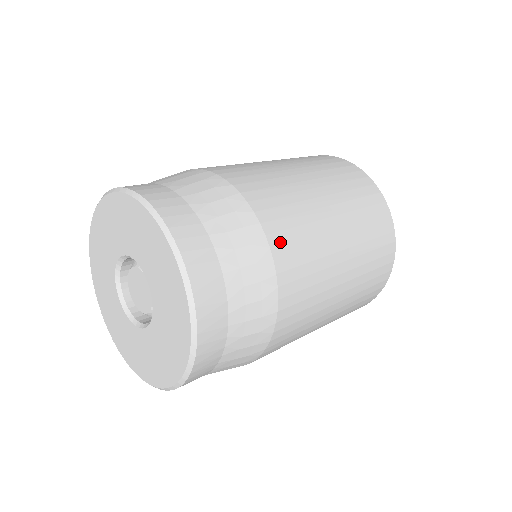
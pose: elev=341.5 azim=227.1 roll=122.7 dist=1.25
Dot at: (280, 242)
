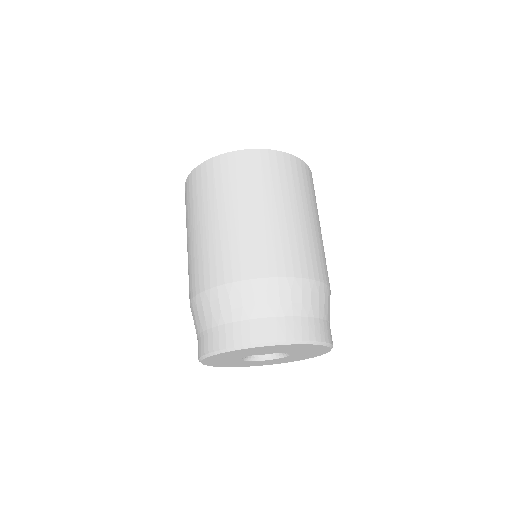
Dot at: (312, 270)
